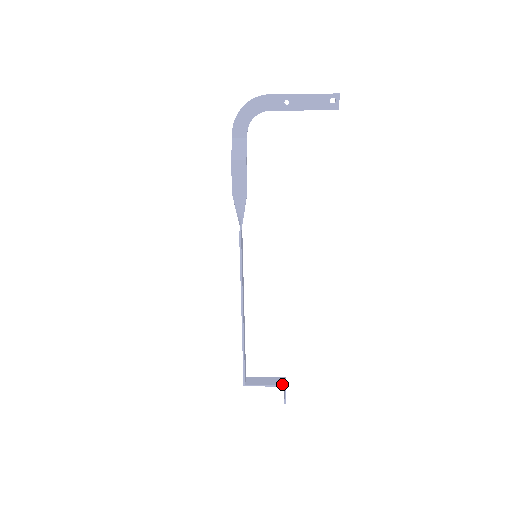
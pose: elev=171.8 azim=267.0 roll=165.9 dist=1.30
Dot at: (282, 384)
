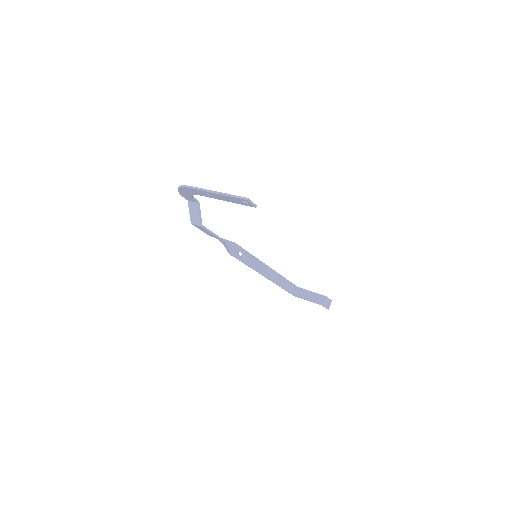
Dot at: (320, 303)
